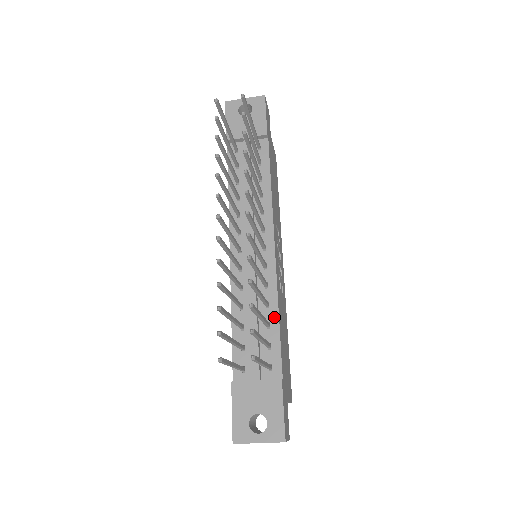
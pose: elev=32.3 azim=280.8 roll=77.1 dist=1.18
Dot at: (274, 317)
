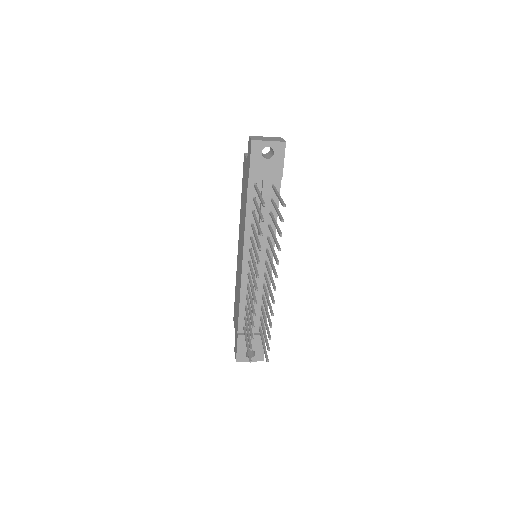
Dot at: (266, 303)
